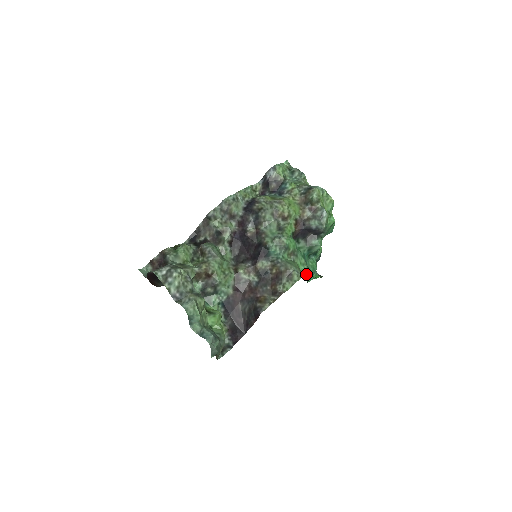
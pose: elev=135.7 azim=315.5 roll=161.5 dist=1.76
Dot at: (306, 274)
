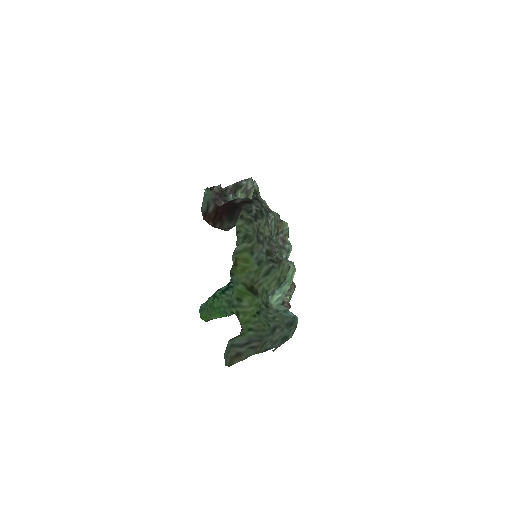
Dot at: occluded
